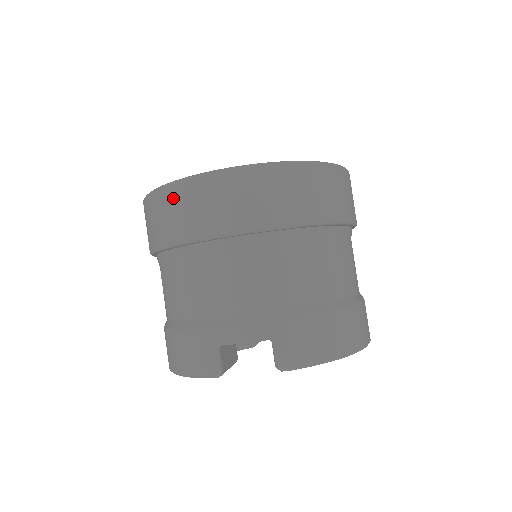
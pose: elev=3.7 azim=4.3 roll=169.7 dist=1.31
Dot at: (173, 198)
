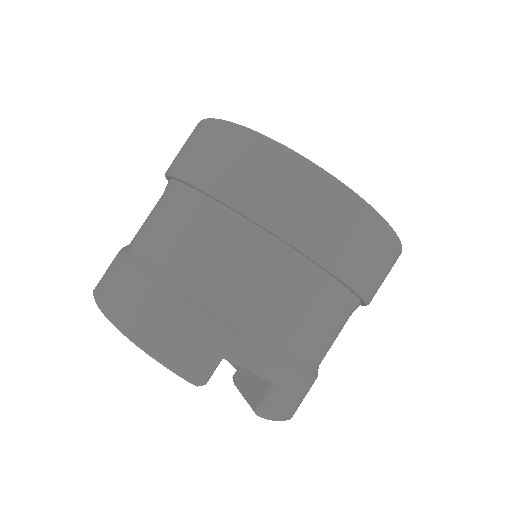
Dot at: (303, 180)
